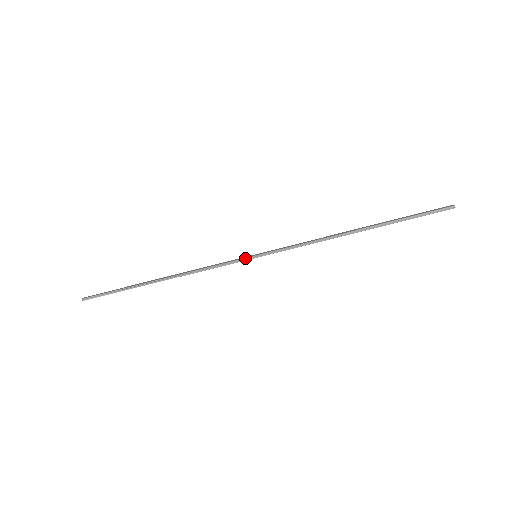
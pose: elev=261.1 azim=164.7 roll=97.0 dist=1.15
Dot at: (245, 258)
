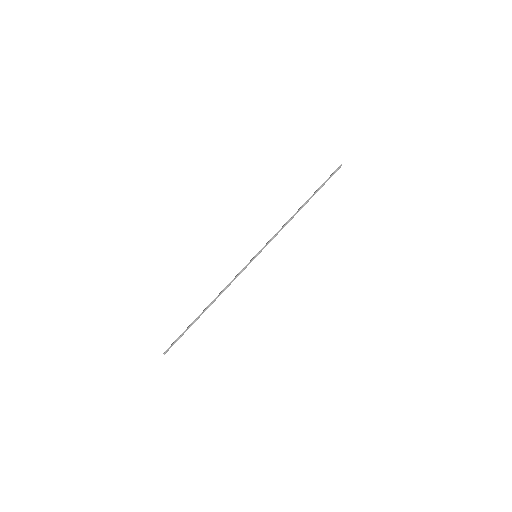
Dot at: (251, 260)
